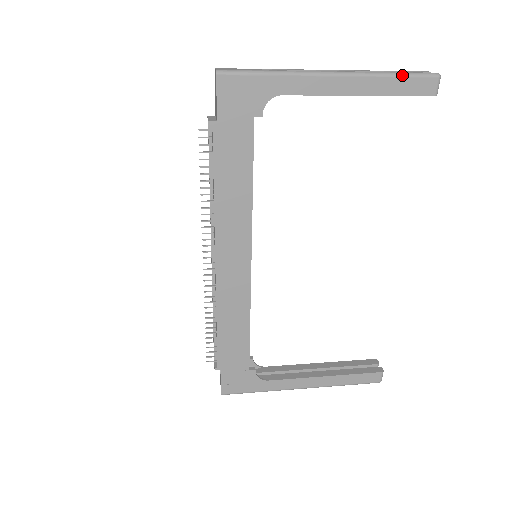
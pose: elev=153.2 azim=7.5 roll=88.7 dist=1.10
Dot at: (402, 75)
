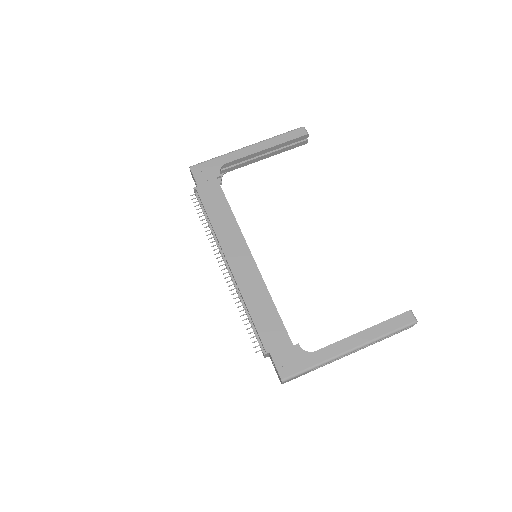
Dot at: (284, 133)
